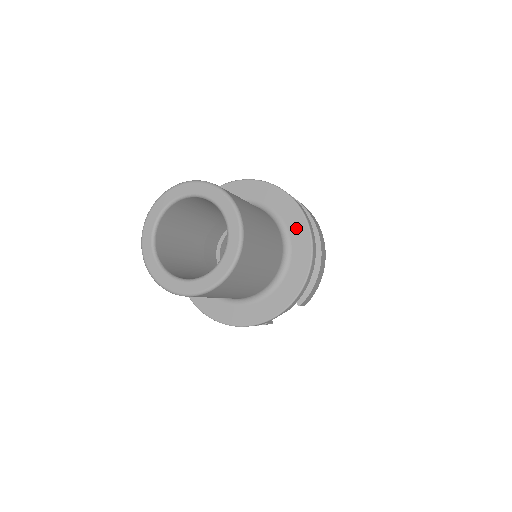
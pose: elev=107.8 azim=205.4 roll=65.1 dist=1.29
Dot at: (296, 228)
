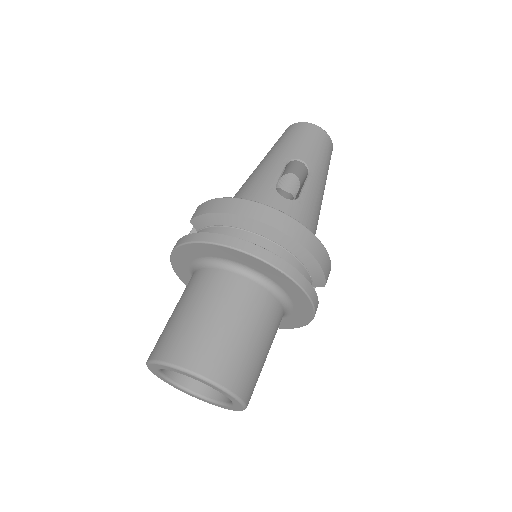
Dot at: (265, 270)
